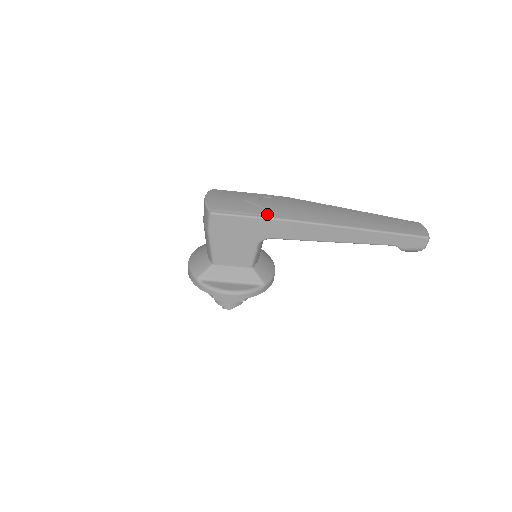
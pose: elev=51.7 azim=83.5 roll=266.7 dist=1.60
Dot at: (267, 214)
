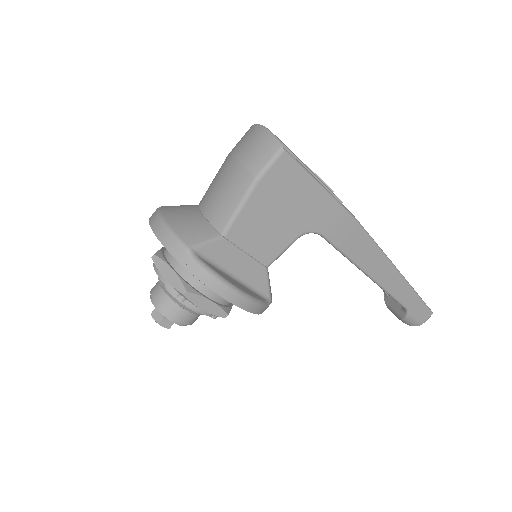
Dot at: occluded
